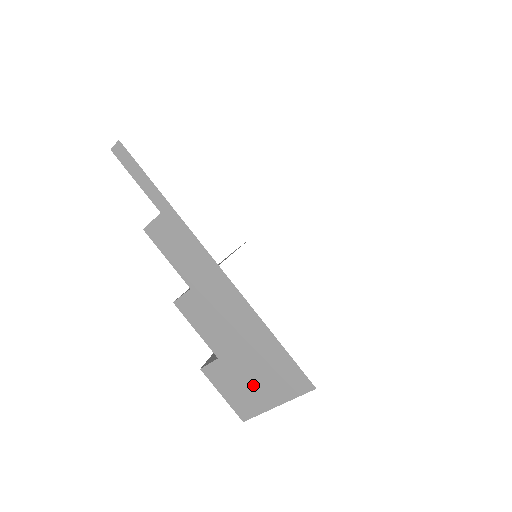
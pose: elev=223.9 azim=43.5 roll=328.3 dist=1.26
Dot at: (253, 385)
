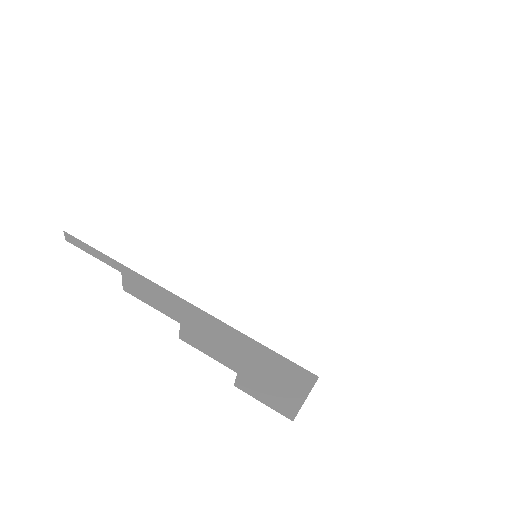
Dot at: (275, 388)
